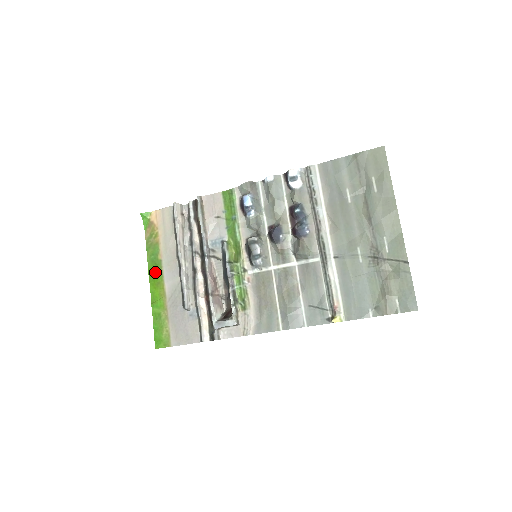
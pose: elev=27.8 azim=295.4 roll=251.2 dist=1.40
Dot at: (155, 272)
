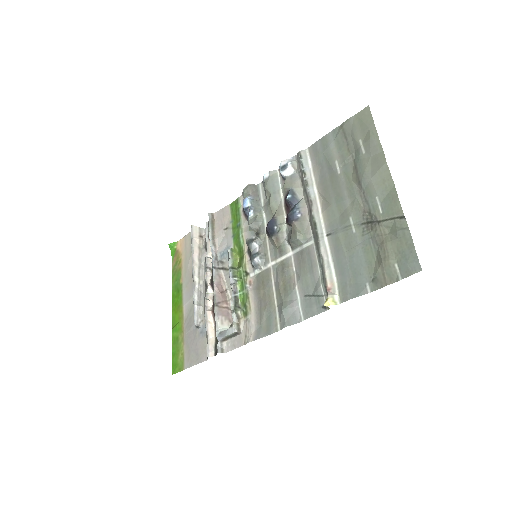
Dot at: (177, 297)
